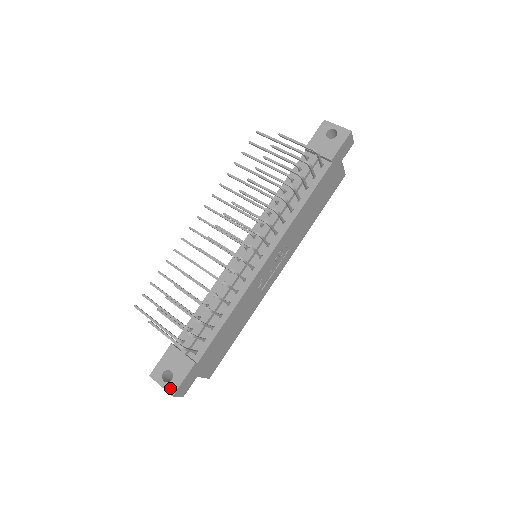
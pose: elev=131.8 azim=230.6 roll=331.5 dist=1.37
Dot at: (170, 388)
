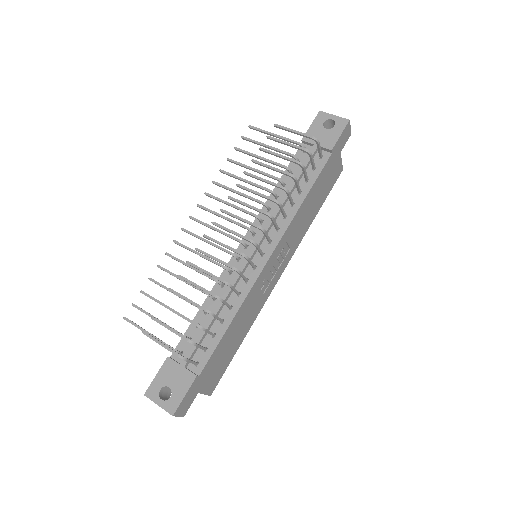
Dot at: (169, 407)
